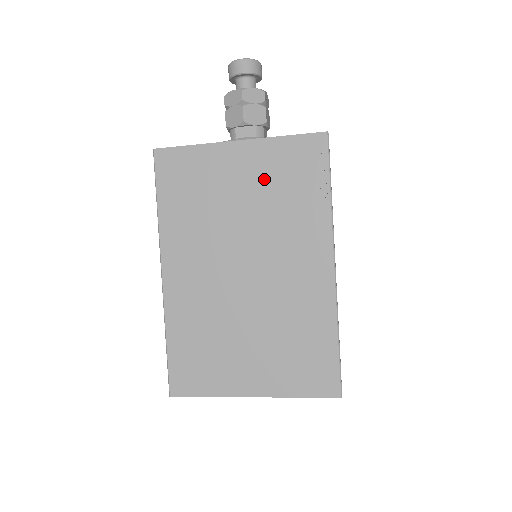
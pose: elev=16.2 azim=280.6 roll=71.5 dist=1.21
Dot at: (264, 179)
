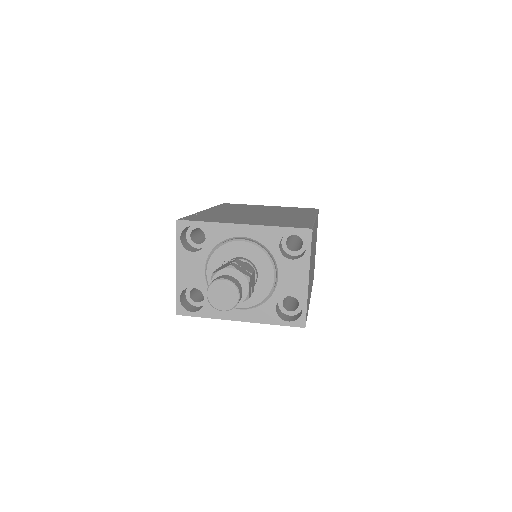
Dot at: occluded
